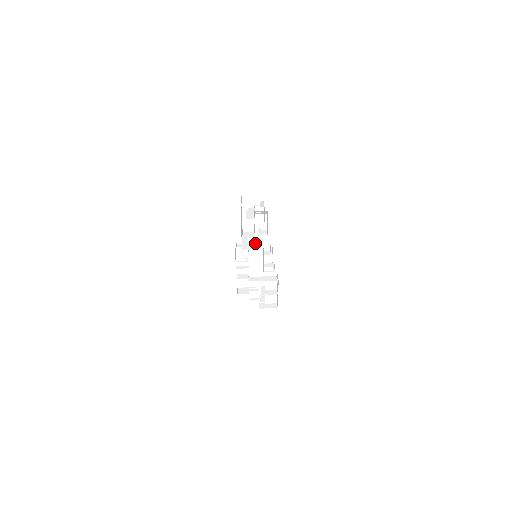
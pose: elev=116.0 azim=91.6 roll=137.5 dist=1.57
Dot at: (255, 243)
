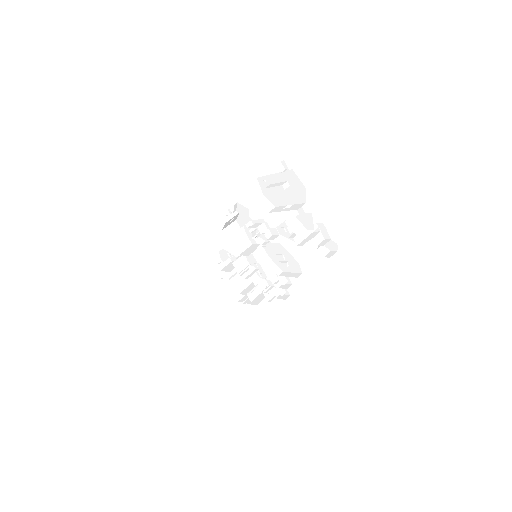
Dot at: (290, 210)
